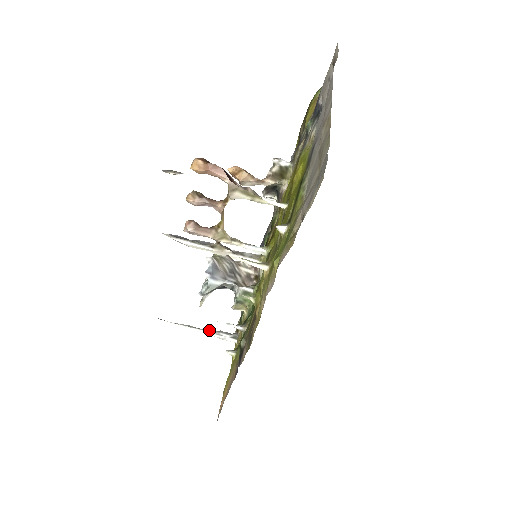
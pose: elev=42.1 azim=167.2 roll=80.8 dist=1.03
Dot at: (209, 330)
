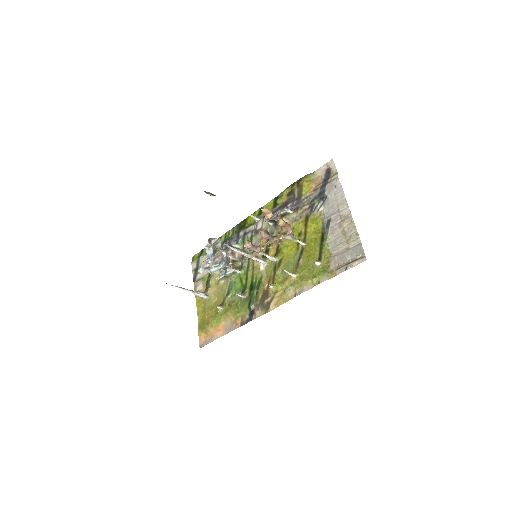
Dot at: (192, 290)
